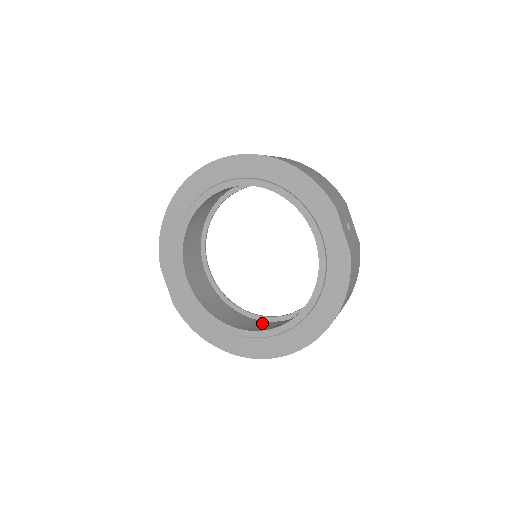
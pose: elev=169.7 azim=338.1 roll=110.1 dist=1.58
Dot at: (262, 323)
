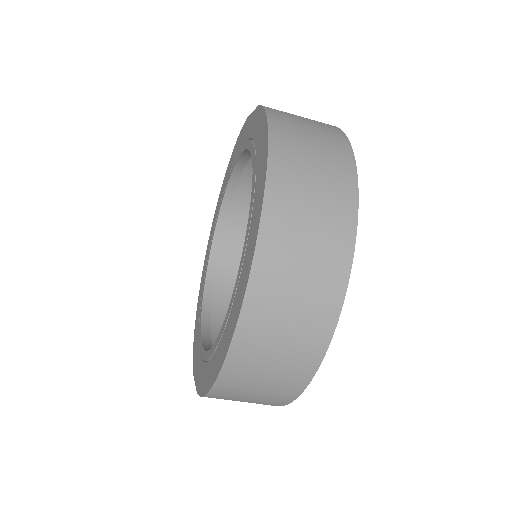
Dot at: occluded
